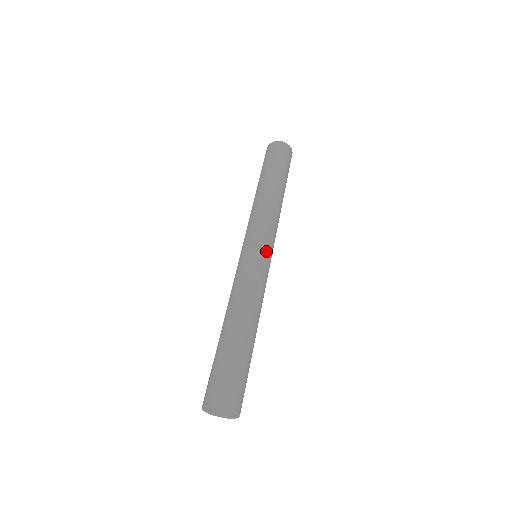
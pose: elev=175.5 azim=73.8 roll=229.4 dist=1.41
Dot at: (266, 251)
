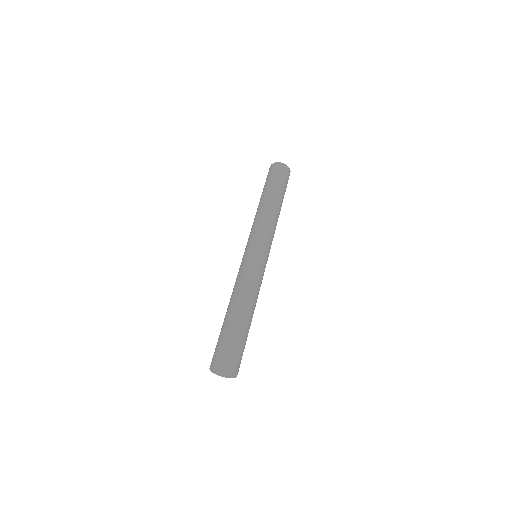
Dot at: (265, 253)
